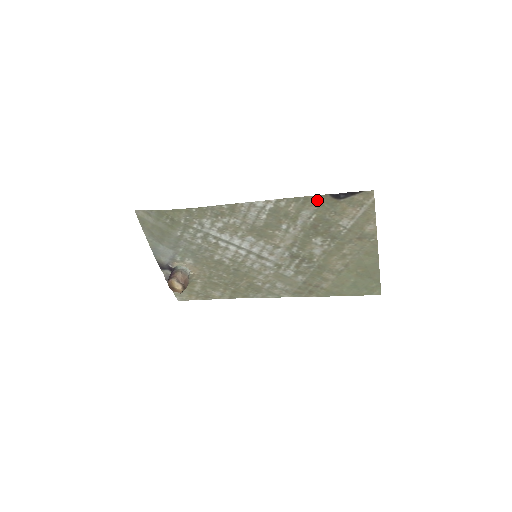
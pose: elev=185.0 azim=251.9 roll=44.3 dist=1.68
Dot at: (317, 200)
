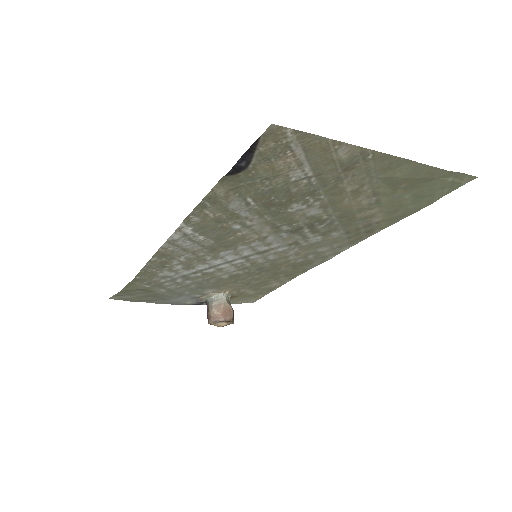
Dot at: (223, 189)
